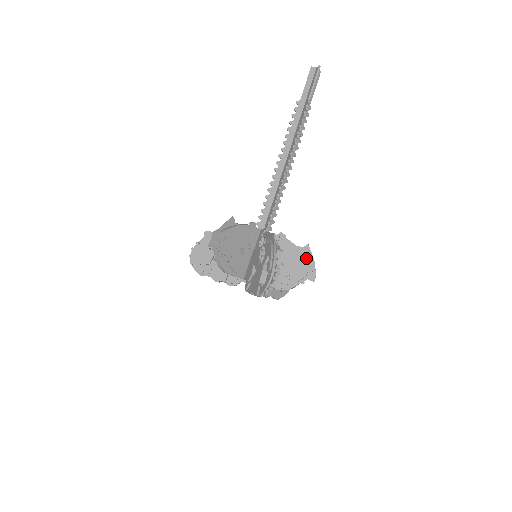
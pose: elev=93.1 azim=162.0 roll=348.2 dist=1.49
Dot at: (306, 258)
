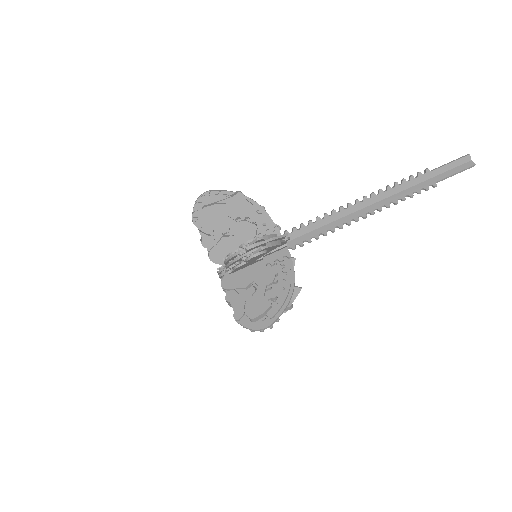
Dot at: occluded
